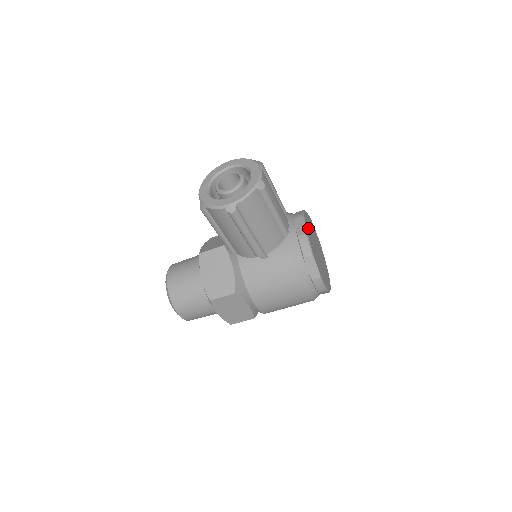
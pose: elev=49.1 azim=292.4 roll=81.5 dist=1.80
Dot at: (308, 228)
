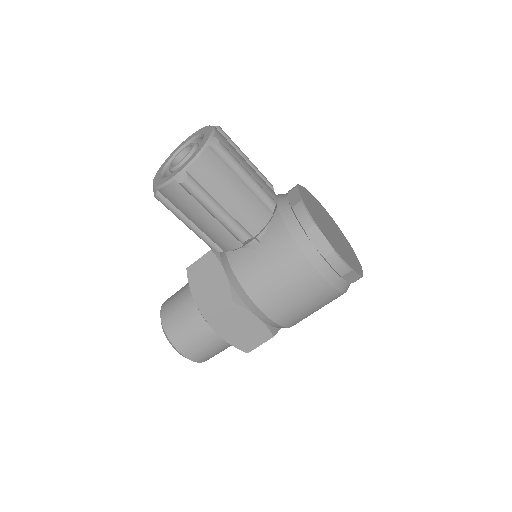
Dot at: (307, 200)
